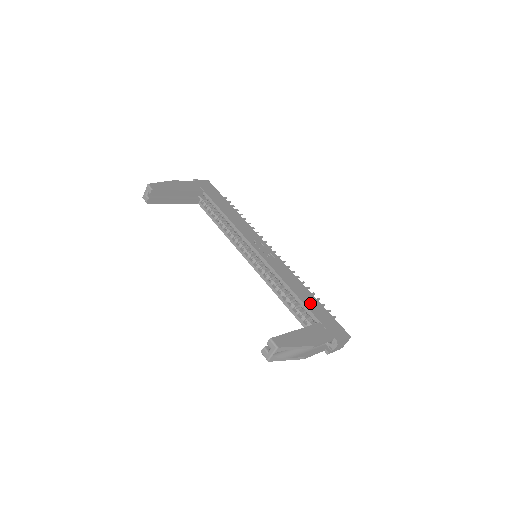
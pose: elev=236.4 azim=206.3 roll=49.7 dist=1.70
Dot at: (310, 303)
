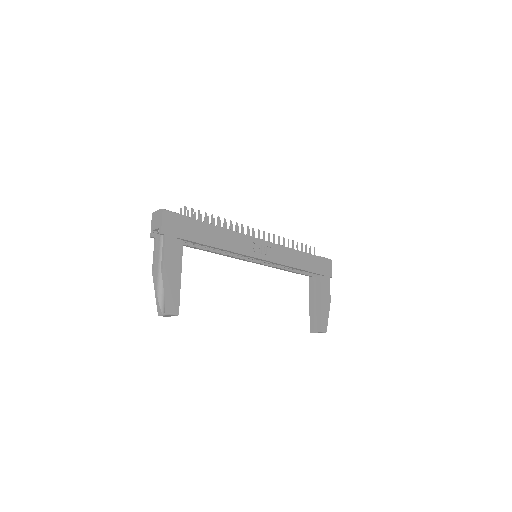
Dot at: (308, 265)
